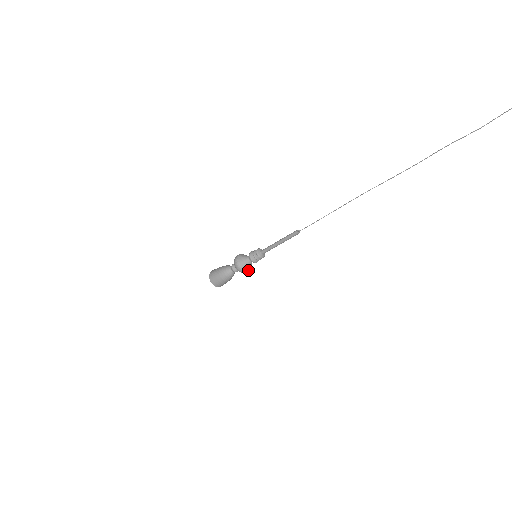
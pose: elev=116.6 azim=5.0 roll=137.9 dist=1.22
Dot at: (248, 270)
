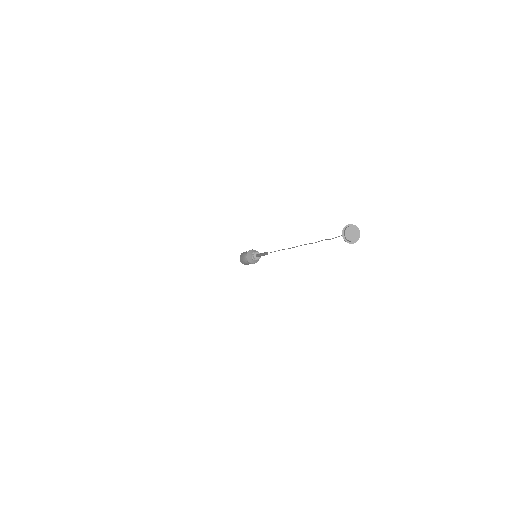
Dot at: occluded
